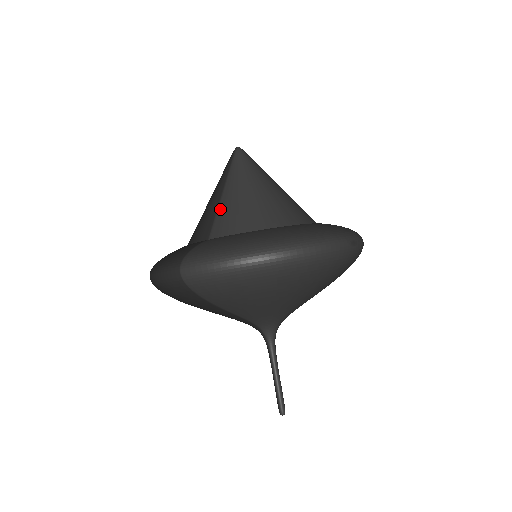
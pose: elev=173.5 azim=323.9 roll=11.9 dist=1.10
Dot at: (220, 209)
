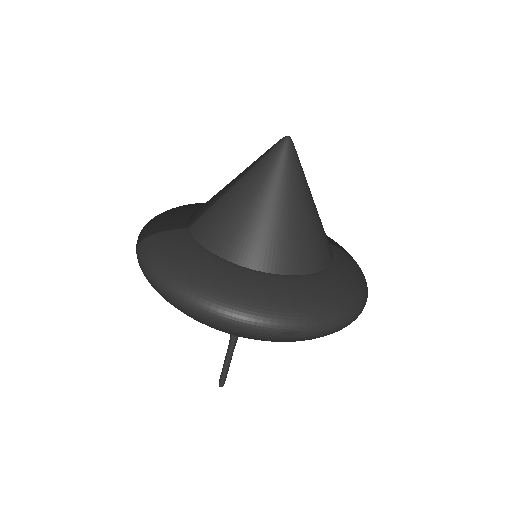
Dot at: (216, 203)
